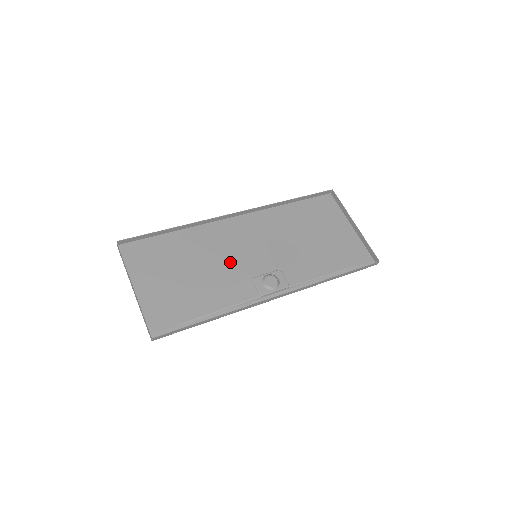
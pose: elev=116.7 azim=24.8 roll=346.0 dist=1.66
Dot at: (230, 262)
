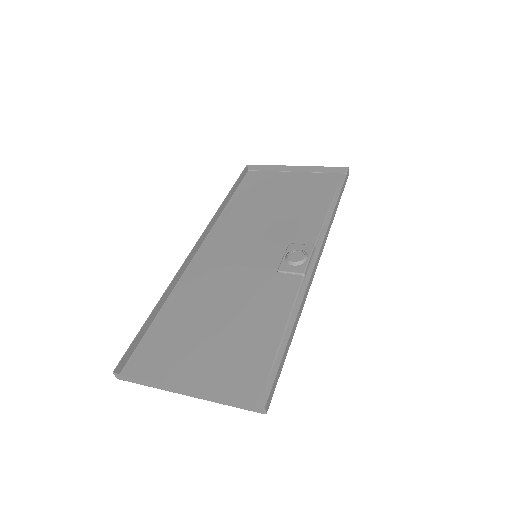
Dot at: (242, 281)
